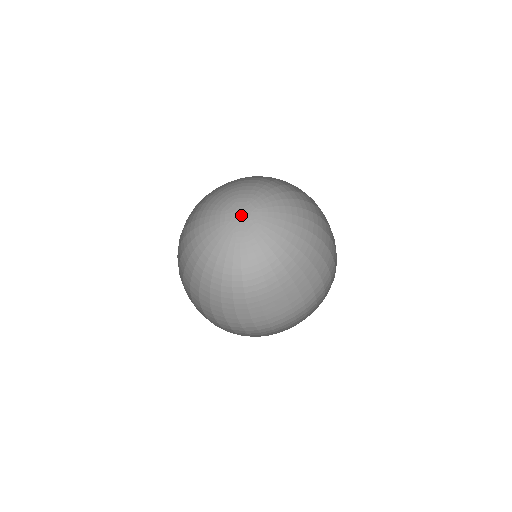
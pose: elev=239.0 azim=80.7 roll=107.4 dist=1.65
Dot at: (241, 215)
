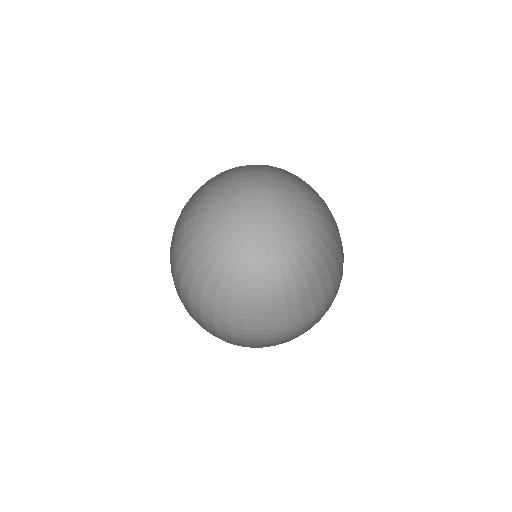
Dot at: (256, 208)
